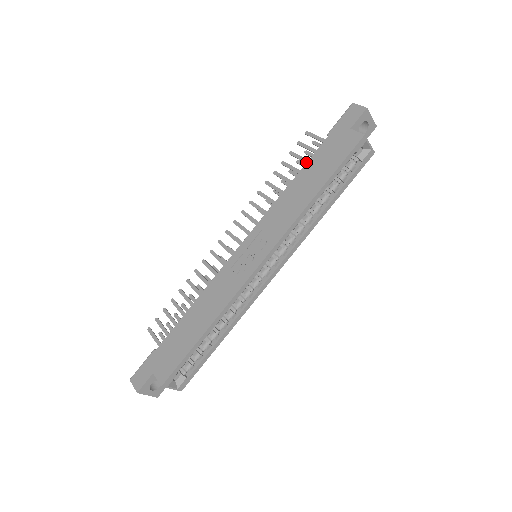
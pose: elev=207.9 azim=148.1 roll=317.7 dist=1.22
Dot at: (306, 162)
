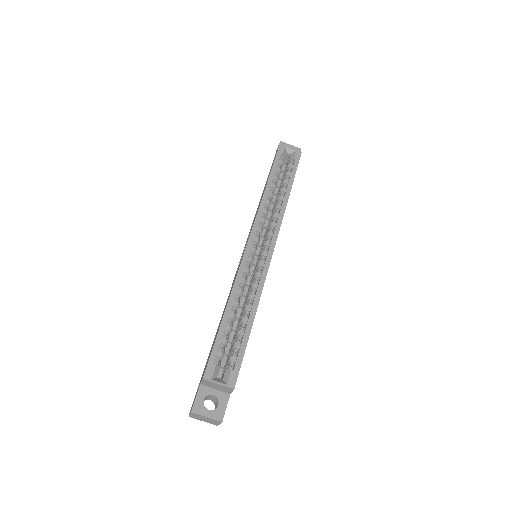
Dot at: occluded
